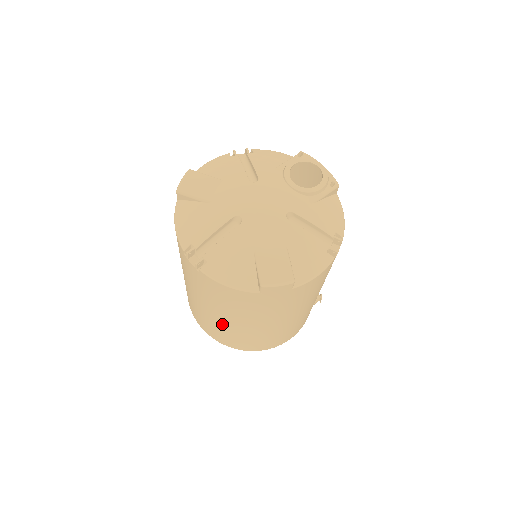
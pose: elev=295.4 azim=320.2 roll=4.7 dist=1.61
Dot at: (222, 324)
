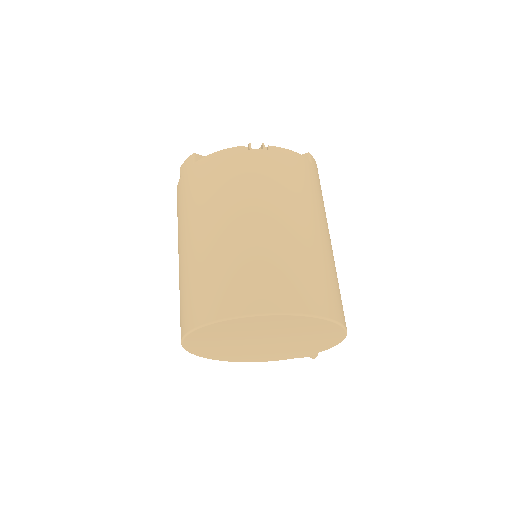
Dot at: (304, 241)
